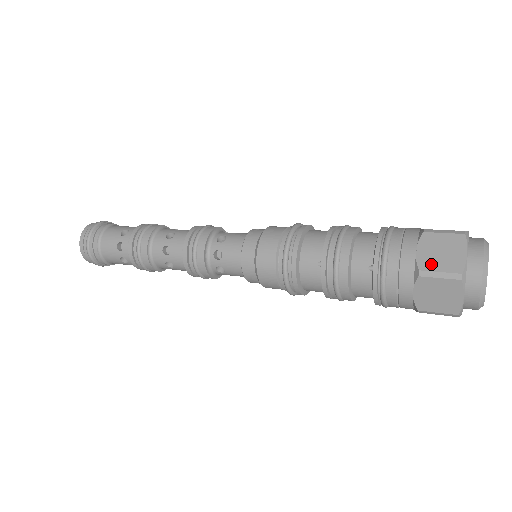
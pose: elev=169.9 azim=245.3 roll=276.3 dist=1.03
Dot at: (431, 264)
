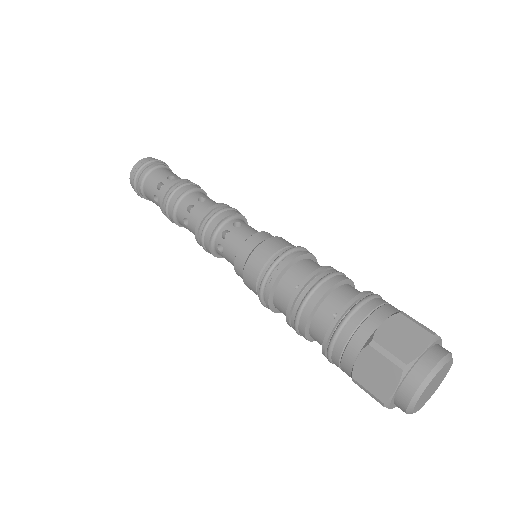
Dot at: (386, 341)
